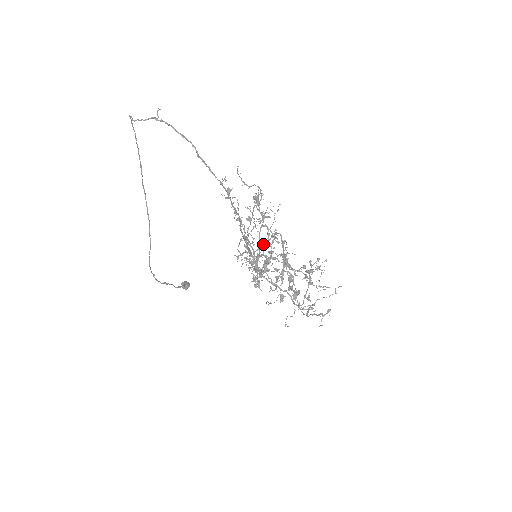
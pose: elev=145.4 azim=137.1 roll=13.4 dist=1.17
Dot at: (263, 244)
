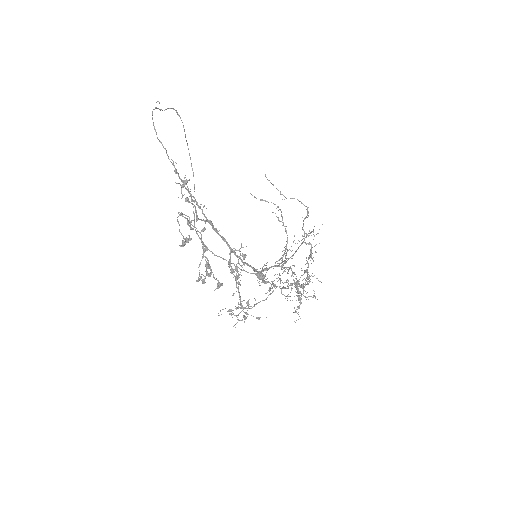
Dot at: occluded
